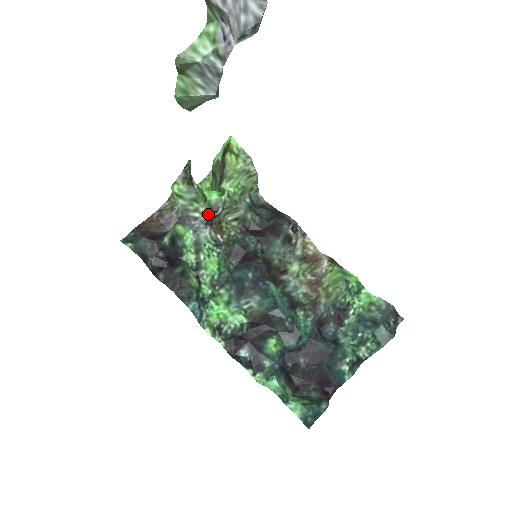
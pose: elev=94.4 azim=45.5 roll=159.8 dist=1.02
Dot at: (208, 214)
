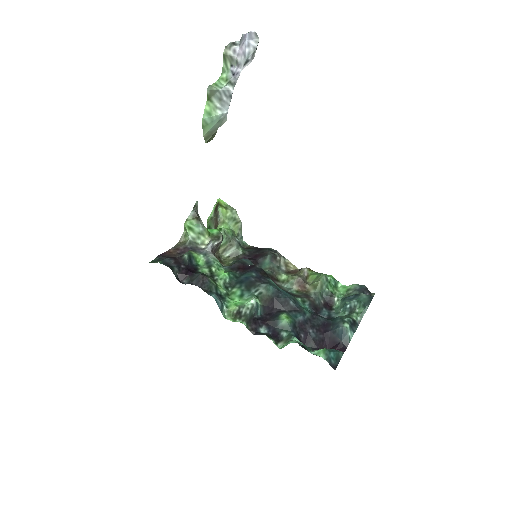
Dot at: (213, 242)
